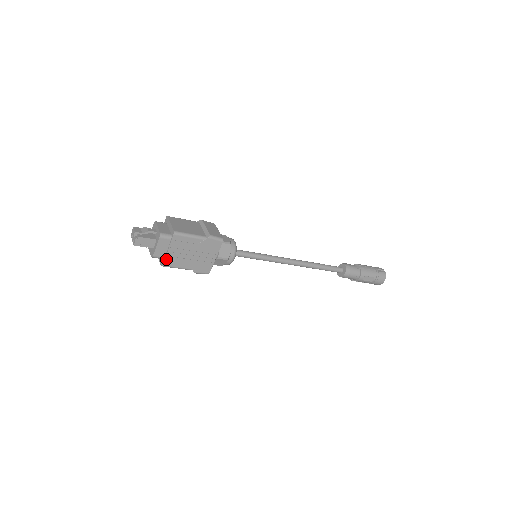
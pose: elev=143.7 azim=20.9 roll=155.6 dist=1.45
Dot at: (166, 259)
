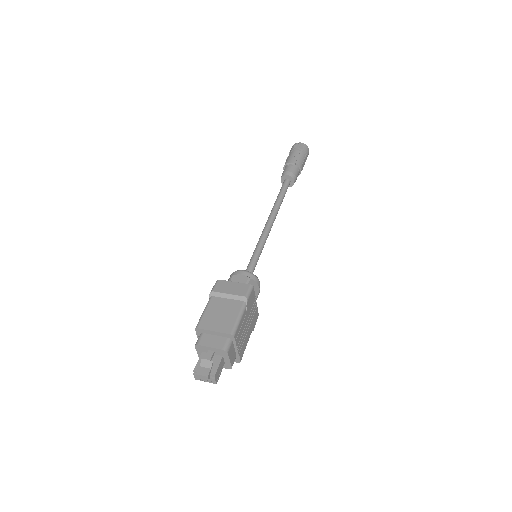
Dot at: (240, 355)
